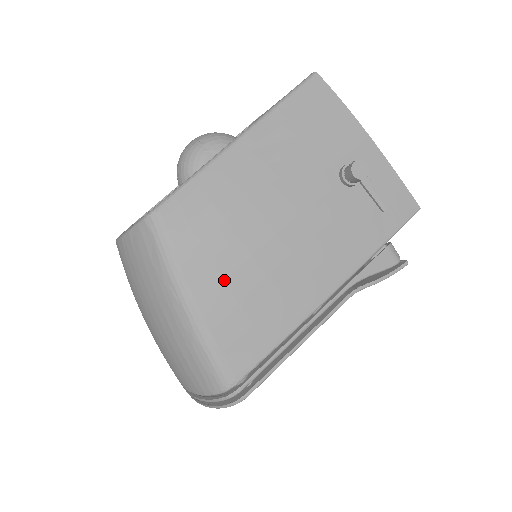
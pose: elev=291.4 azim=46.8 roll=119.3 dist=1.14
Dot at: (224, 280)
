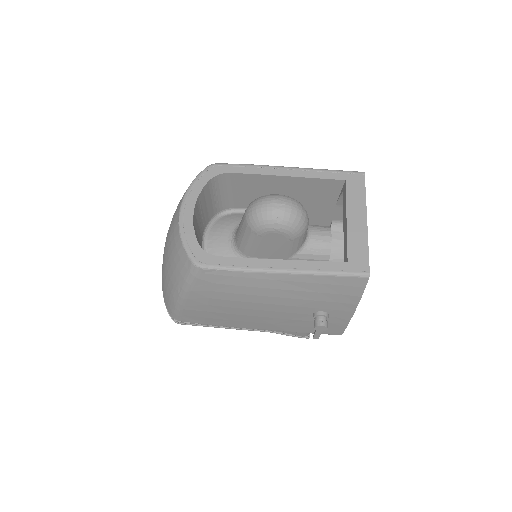
Dot at: (208, 305)
